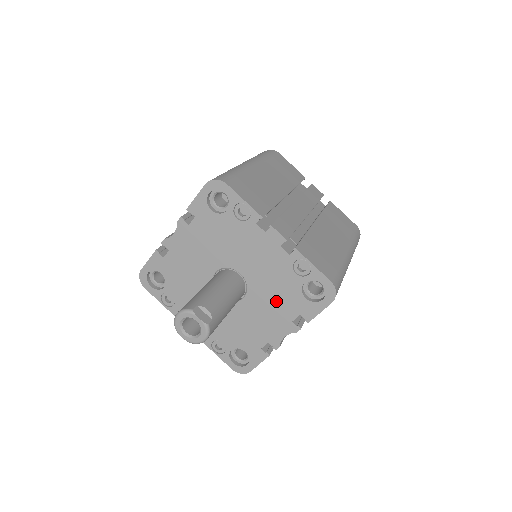
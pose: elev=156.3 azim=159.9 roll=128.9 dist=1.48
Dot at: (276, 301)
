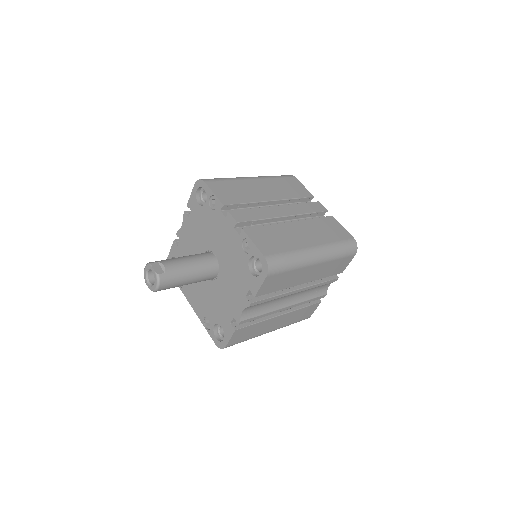
Dot at: (235, 278)
